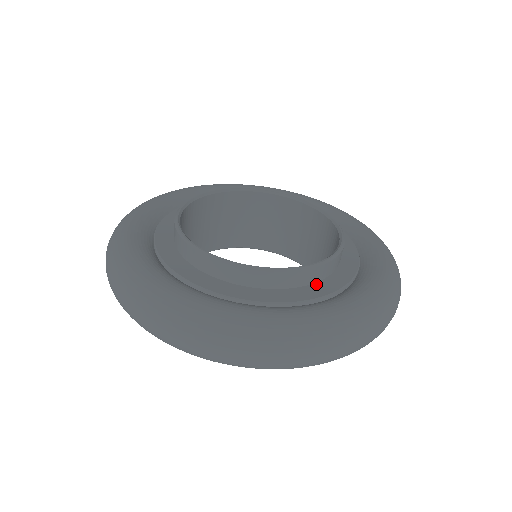
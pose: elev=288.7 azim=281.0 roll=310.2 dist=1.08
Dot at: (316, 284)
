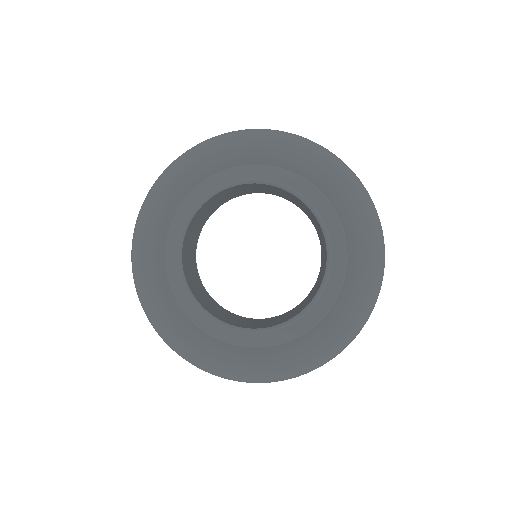
Dot at: (329, 278)
